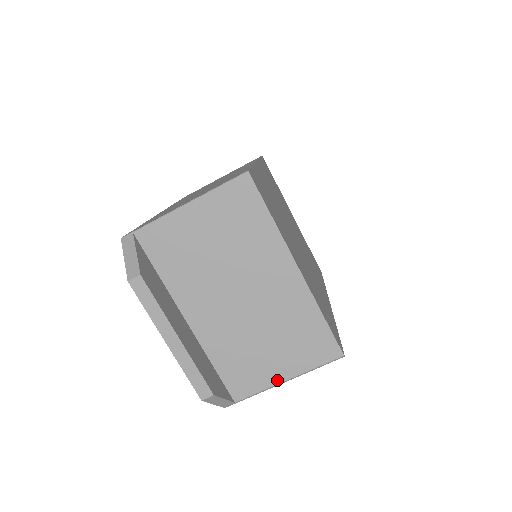
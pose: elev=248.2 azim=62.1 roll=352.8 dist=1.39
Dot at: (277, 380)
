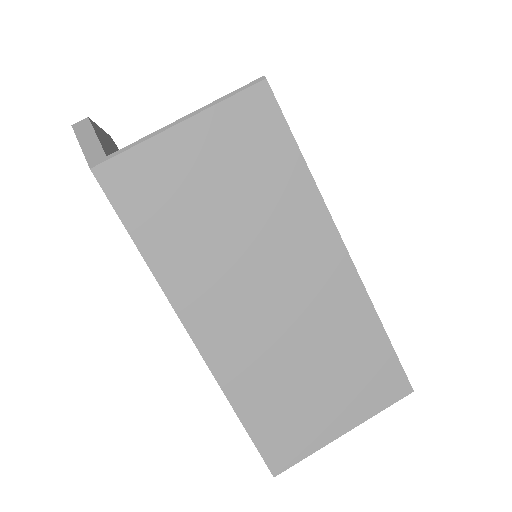
Dot at: (173, 123)
